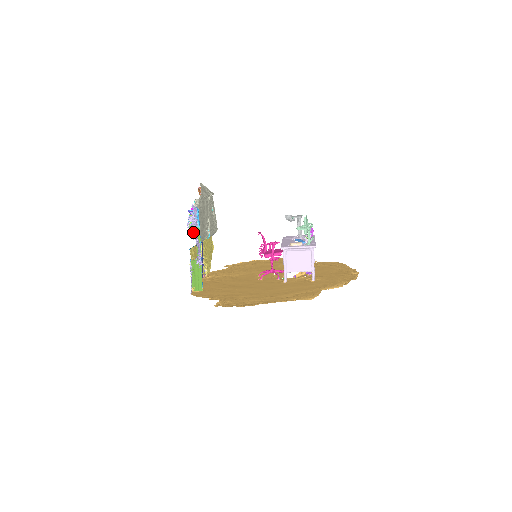
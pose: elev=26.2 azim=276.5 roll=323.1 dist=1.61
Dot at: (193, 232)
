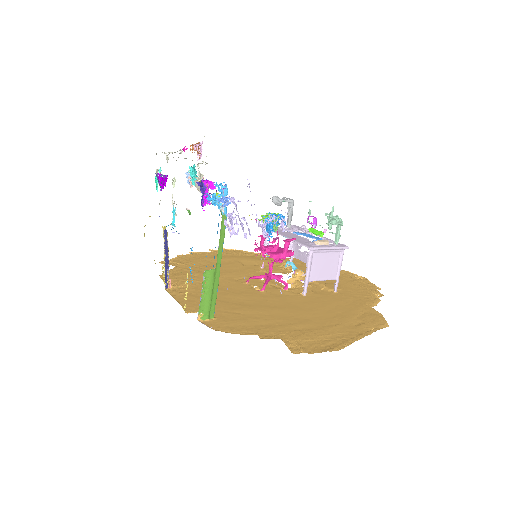
Dot at: (271, 230)
